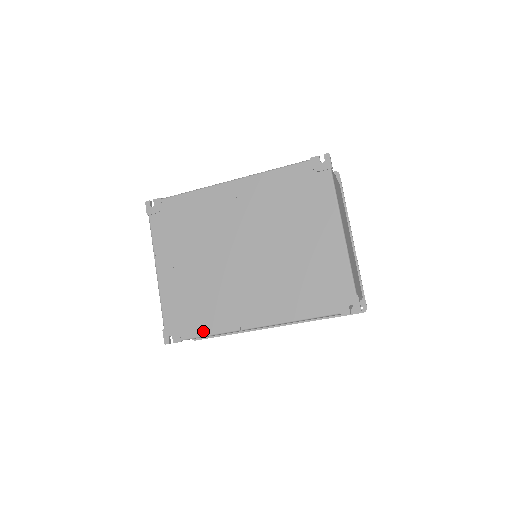
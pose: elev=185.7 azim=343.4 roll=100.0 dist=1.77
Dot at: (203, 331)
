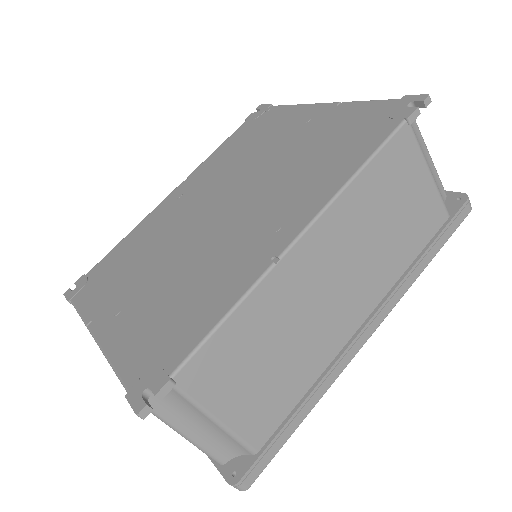
Dot at: (207, 325)
